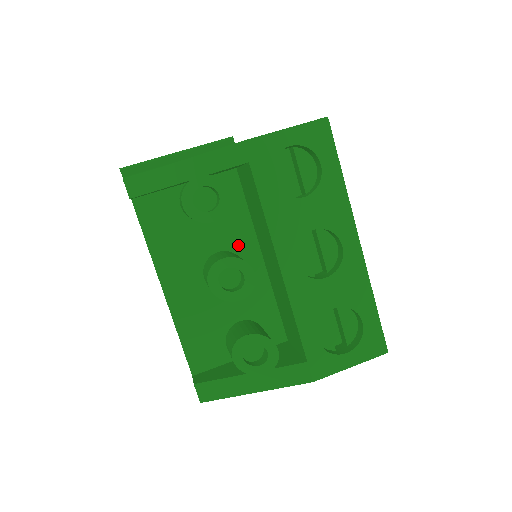
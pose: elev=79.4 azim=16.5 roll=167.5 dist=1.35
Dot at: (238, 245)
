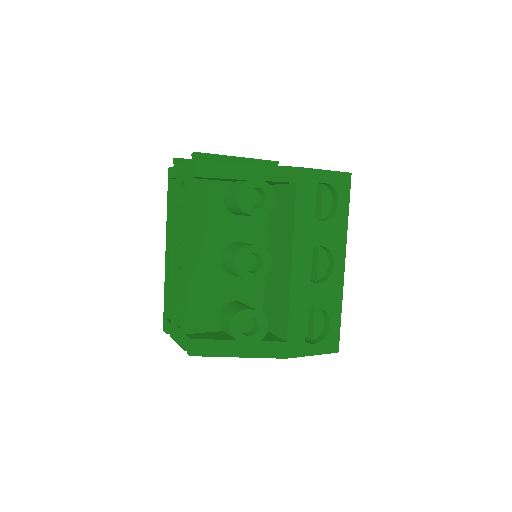
Dot at: (252, 242)
